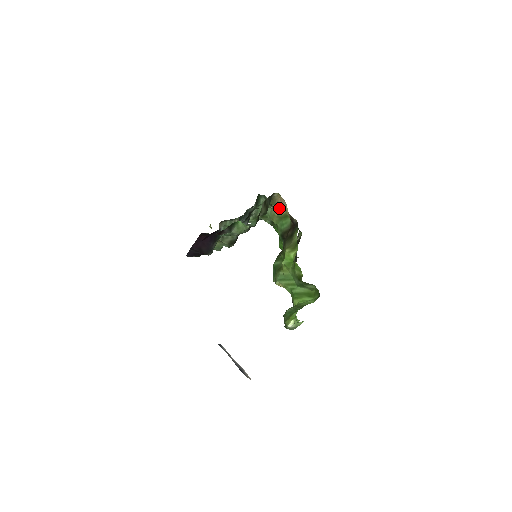
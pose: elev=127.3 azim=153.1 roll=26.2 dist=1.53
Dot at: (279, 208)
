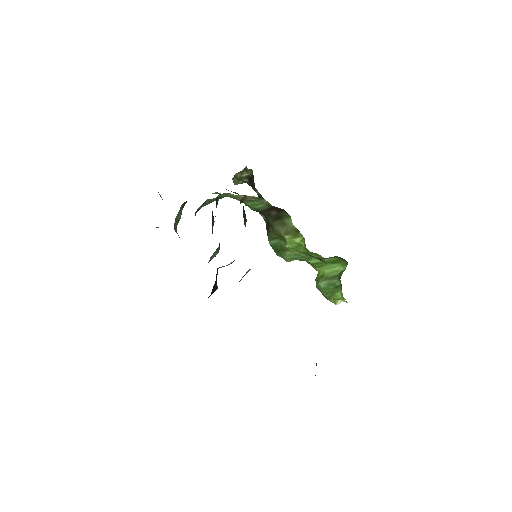
Dot at: (245, 195)
